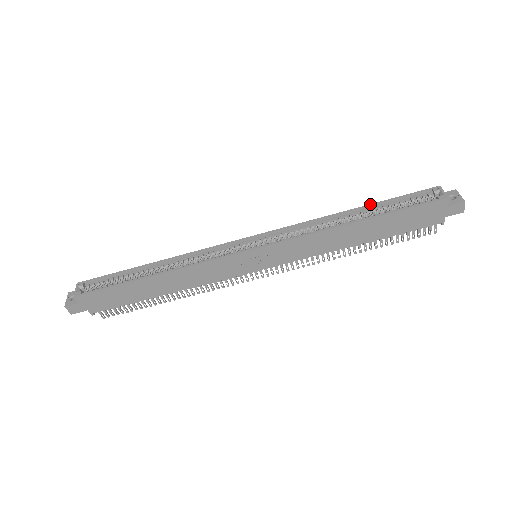
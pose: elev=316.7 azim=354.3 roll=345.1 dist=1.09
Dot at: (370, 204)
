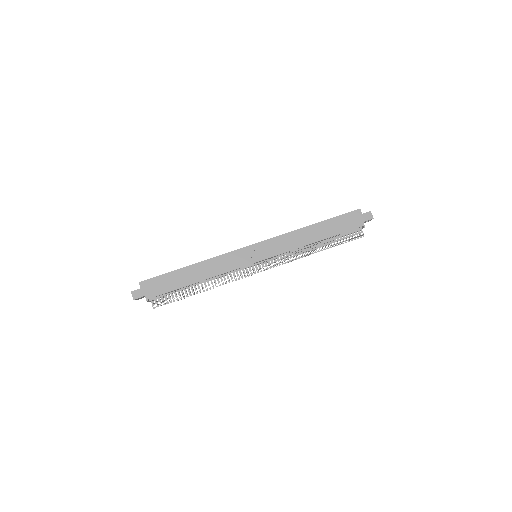
Dot at: occluded
